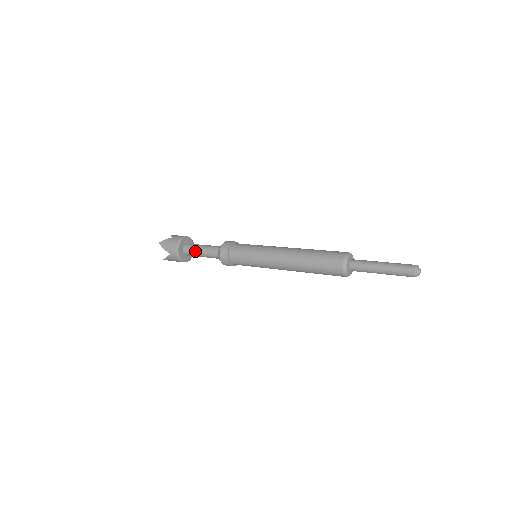
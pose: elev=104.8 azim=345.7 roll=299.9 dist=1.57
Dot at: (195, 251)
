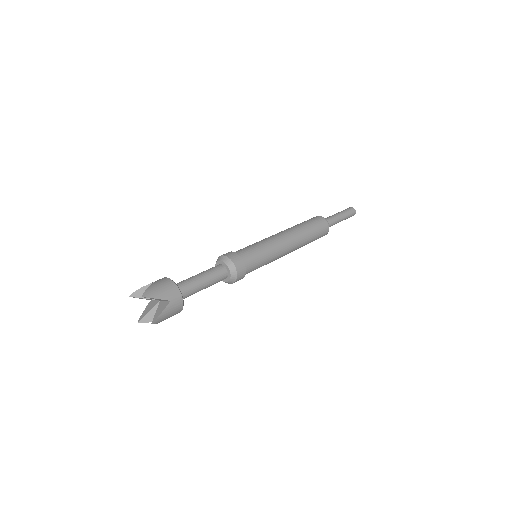
Dot at: (195, 283)
